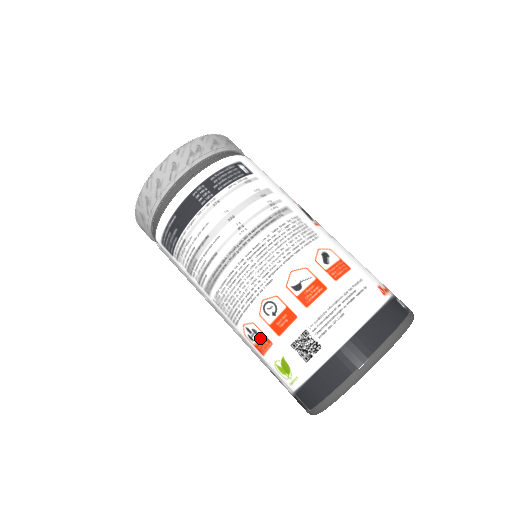
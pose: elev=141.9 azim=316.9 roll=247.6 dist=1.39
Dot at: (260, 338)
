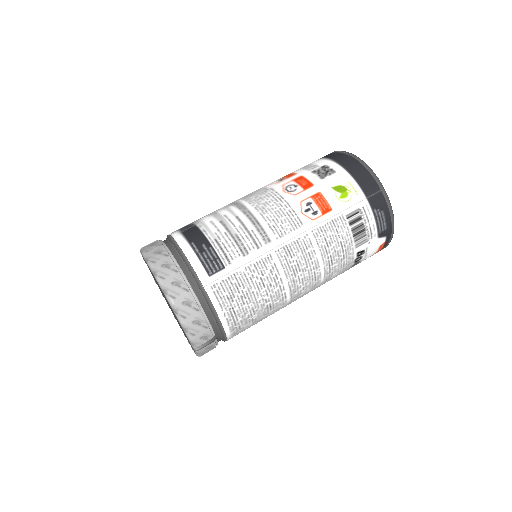
Dot at: (314, 201)
